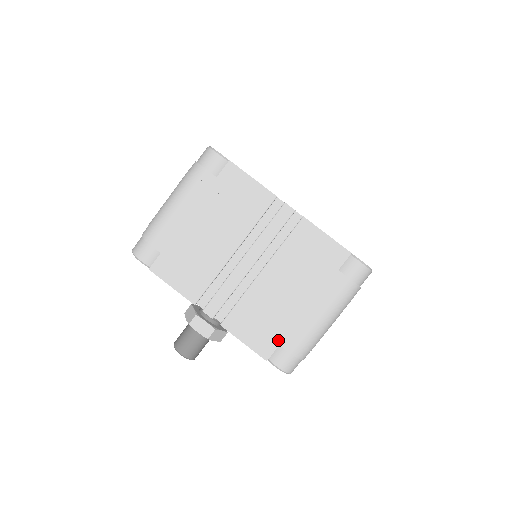
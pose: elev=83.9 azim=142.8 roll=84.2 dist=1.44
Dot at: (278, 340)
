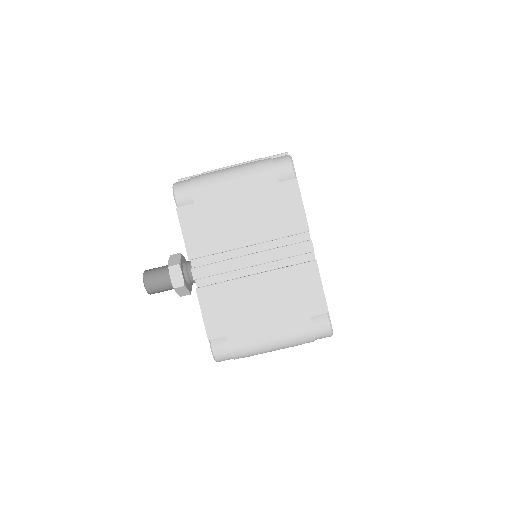
Dot at: (228, 332)
